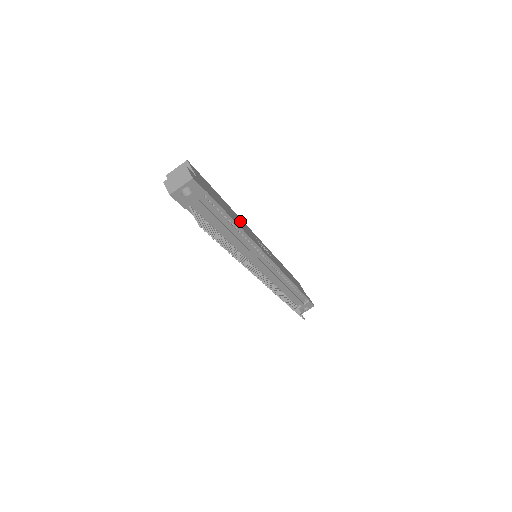
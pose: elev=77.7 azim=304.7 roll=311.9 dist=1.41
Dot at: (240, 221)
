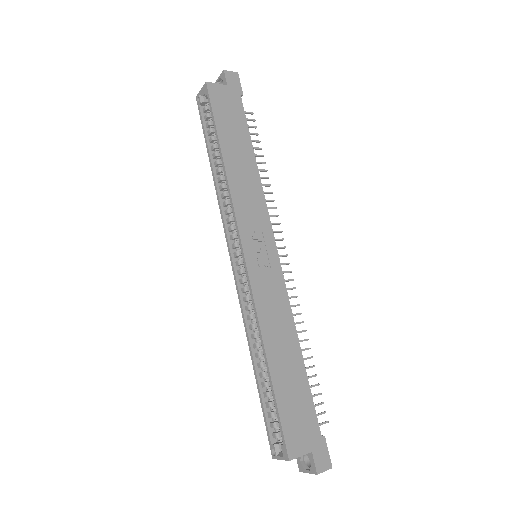
Dot at: (273, 326)
